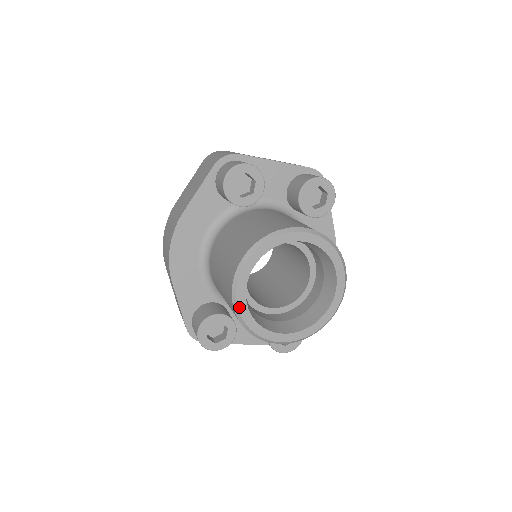
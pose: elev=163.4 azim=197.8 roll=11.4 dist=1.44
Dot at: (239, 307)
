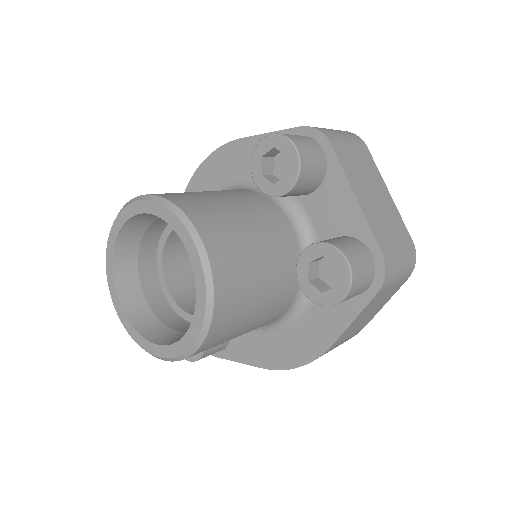
Dot at: (112, 229)
